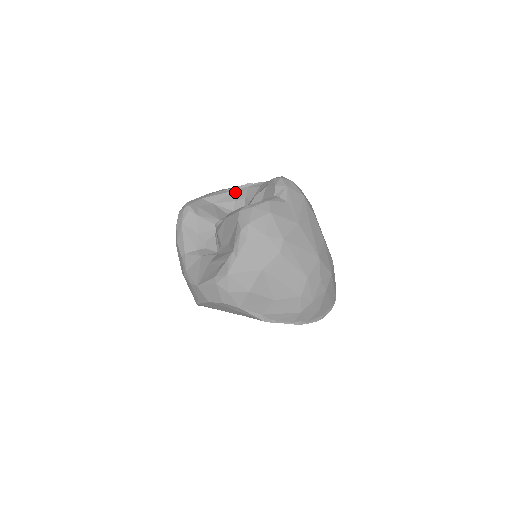
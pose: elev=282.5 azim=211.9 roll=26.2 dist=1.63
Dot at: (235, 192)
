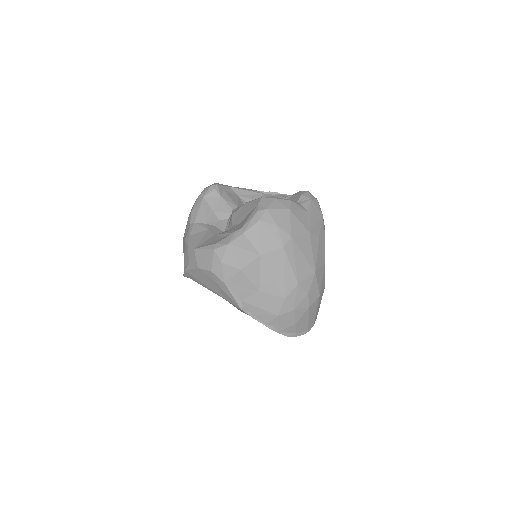
Dot at: (261, 195)
